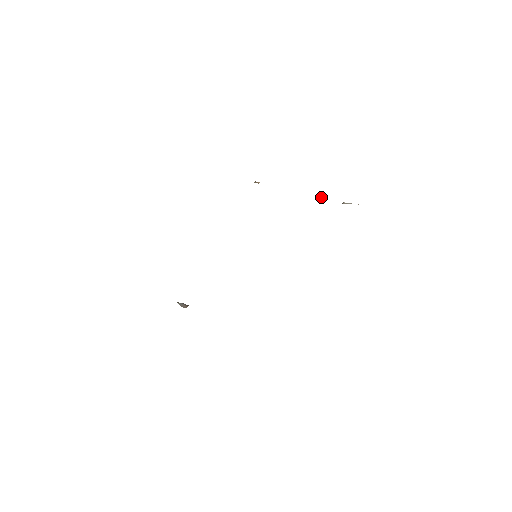
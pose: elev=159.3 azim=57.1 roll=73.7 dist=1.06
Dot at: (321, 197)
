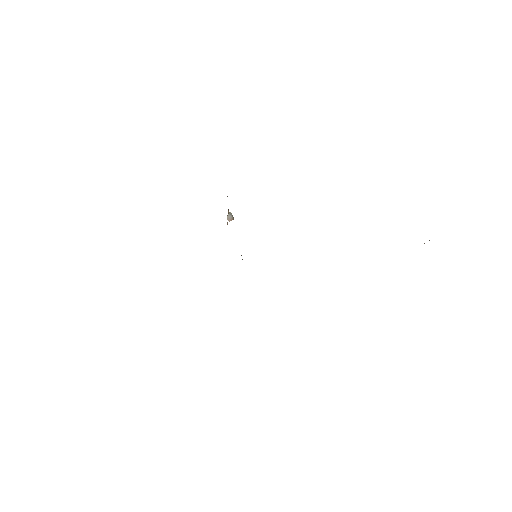
Dot at: occluded
